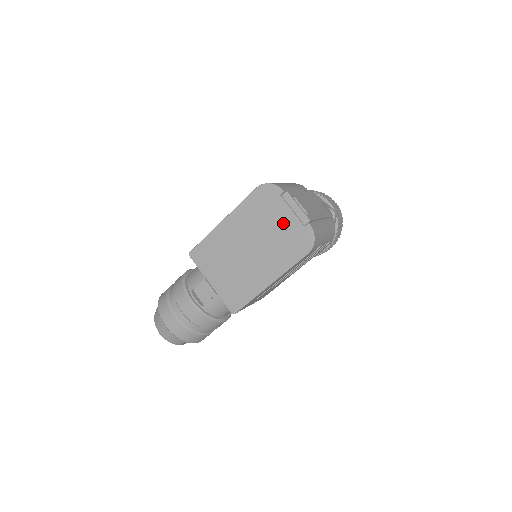
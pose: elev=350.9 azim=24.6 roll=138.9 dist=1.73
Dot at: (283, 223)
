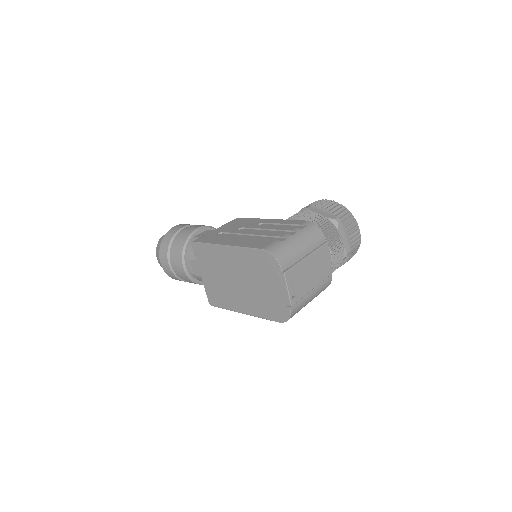
Dot at: (271, 290)
